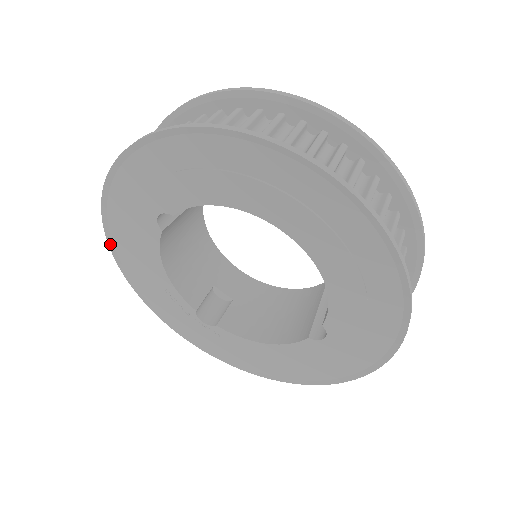
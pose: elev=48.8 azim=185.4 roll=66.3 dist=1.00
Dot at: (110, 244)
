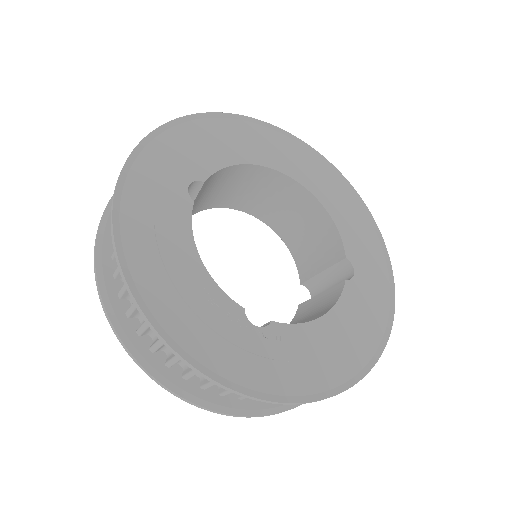
Dot at: (118, 247)
